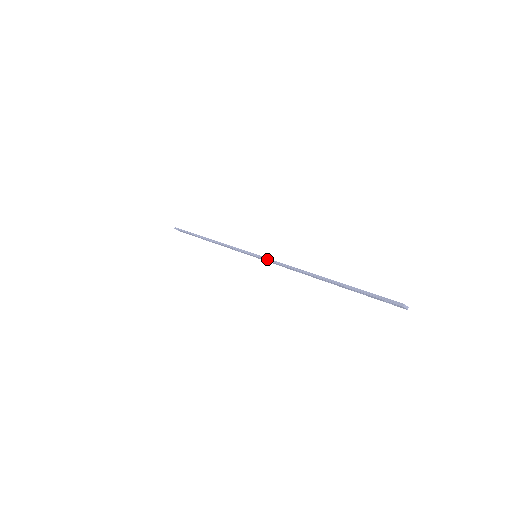
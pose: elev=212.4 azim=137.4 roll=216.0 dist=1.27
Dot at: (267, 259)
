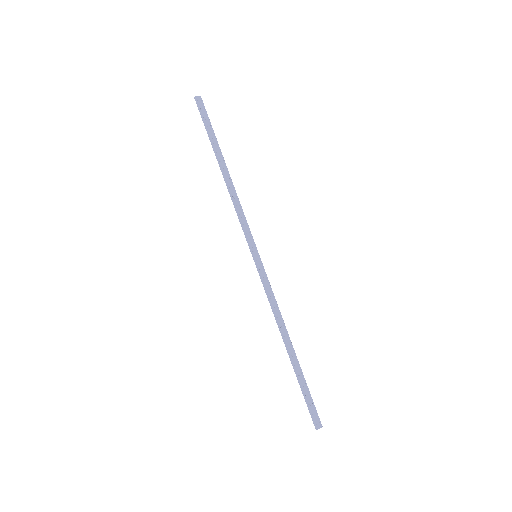
Dot at: (261, 278)
